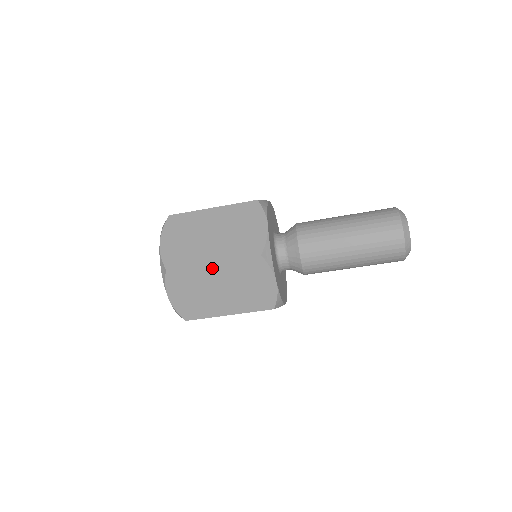
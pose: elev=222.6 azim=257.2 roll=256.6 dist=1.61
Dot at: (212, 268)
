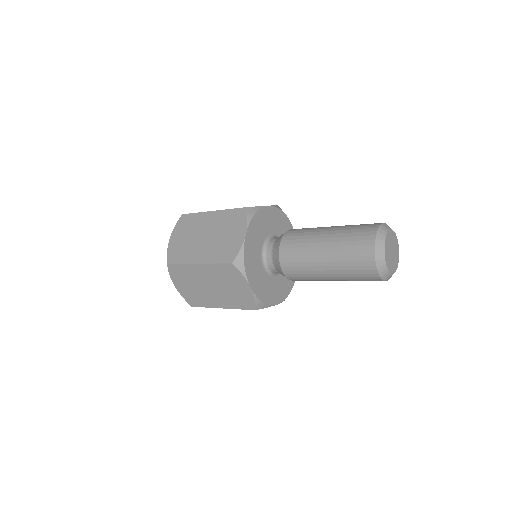
Dot at: (199, 268)
